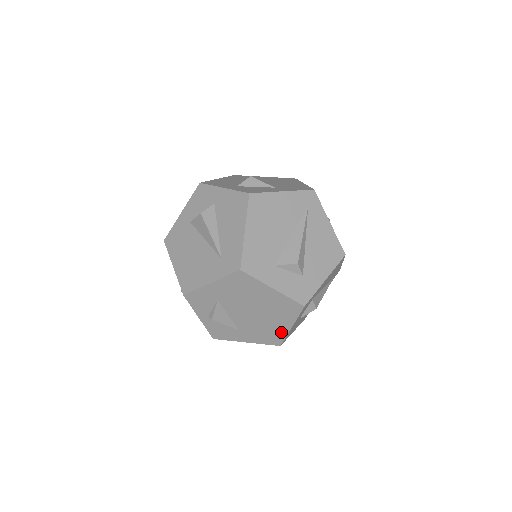
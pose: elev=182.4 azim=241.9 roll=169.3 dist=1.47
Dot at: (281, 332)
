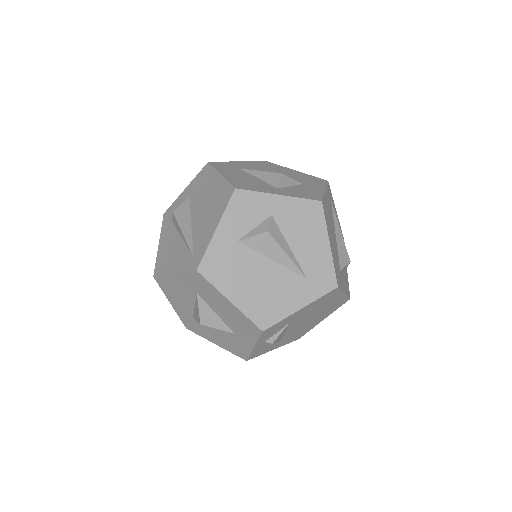
Dot at: (311, 327)
